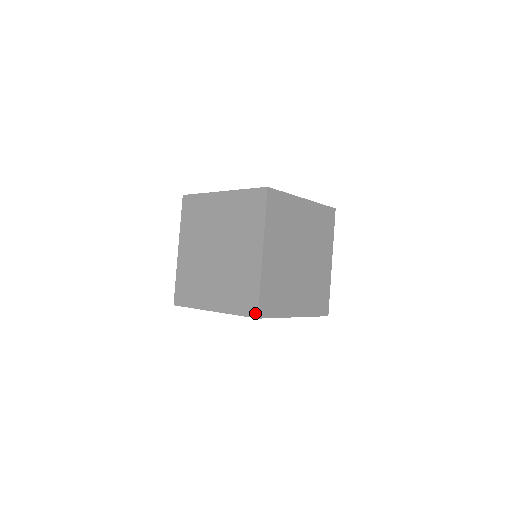
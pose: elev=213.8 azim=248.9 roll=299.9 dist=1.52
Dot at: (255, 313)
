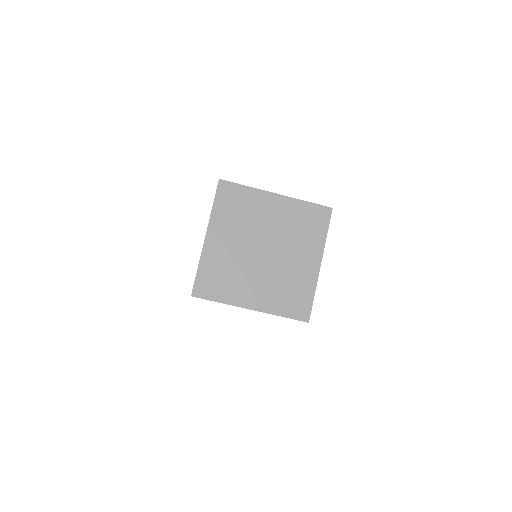
Dot at: (307, 318)
